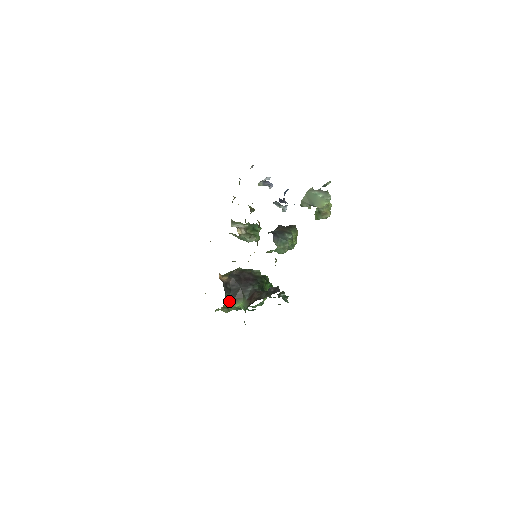
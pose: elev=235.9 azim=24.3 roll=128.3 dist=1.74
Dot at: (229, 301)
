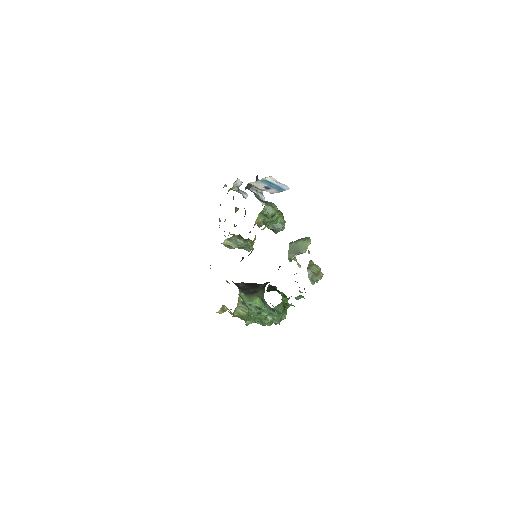
Dot at: (244, 298)
